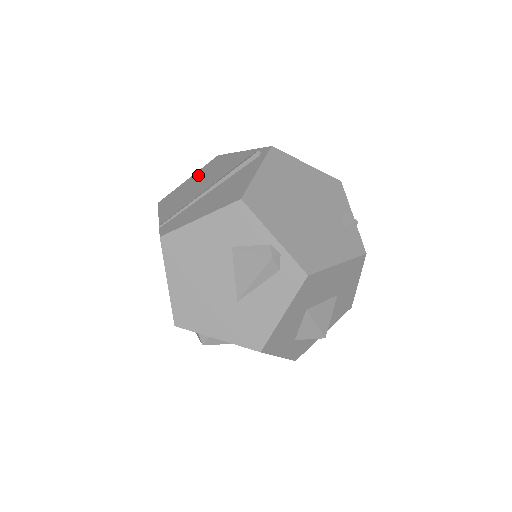
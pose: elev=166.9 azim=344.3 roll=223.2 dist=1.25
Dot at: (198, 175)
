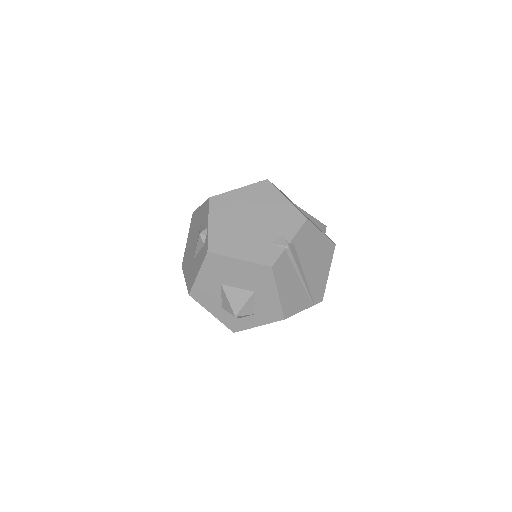
Dot at: occluded
